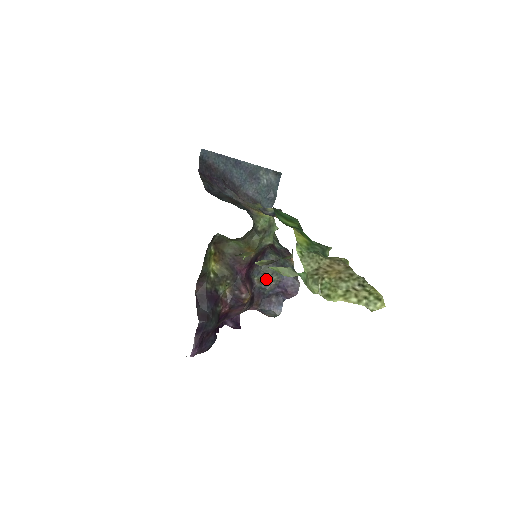
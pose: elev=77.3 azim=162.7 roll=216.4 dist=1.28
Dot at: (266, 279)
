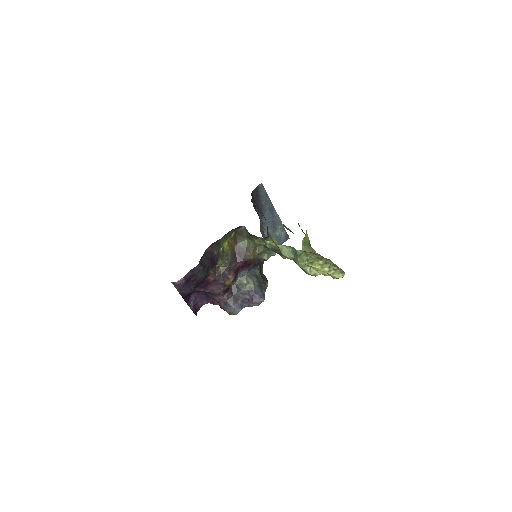
Dot at: (245, 283)
